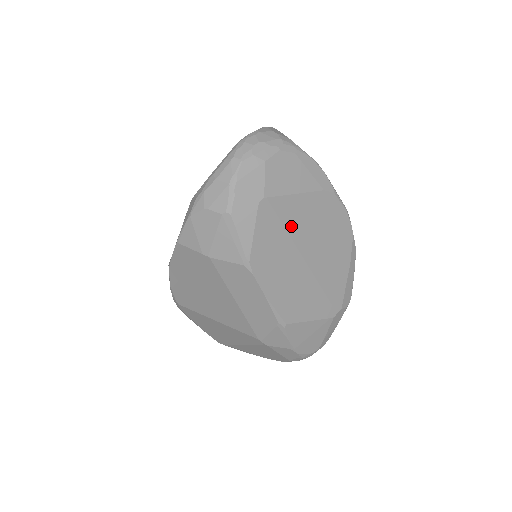
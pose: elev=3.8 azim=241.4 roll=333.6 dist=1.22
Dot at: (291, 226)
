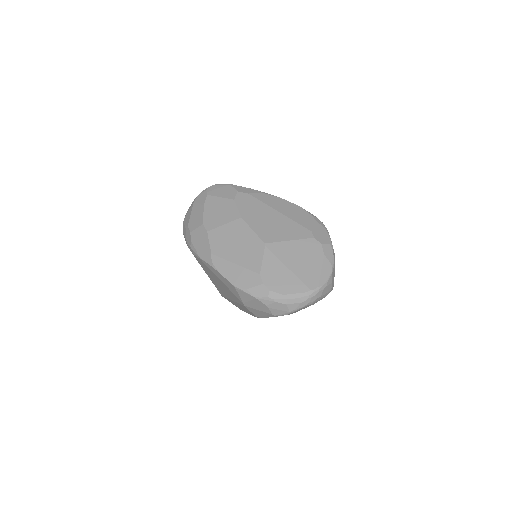
Dot at: occluded
